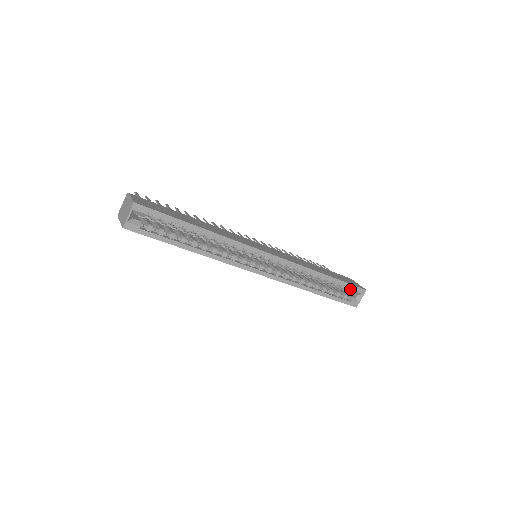
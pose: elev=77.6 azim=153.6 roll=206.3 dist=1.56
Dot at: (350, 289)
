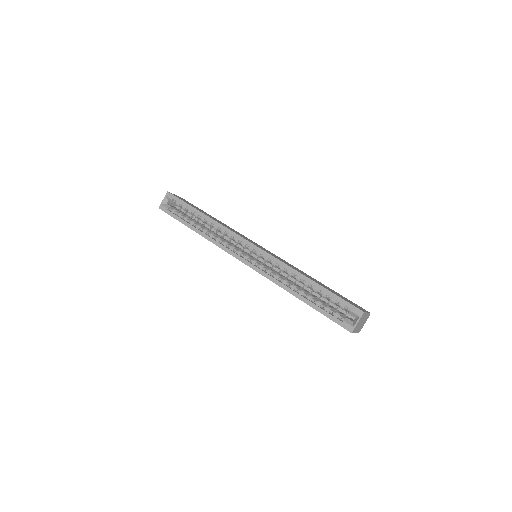
Dot at: (343, 306)
